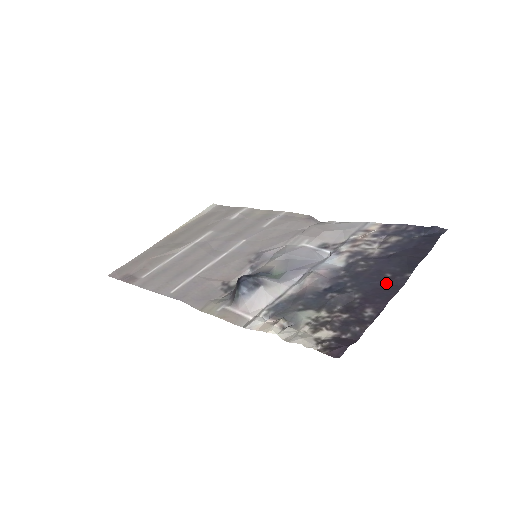
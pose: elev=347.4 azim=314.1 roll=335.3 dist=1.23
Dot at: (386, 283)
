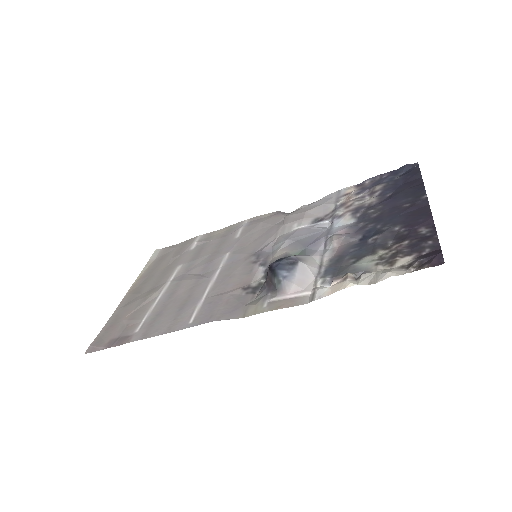
Dot at: (412, 210)
